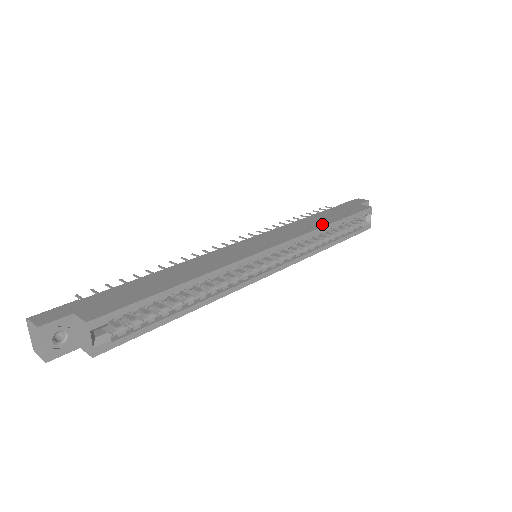
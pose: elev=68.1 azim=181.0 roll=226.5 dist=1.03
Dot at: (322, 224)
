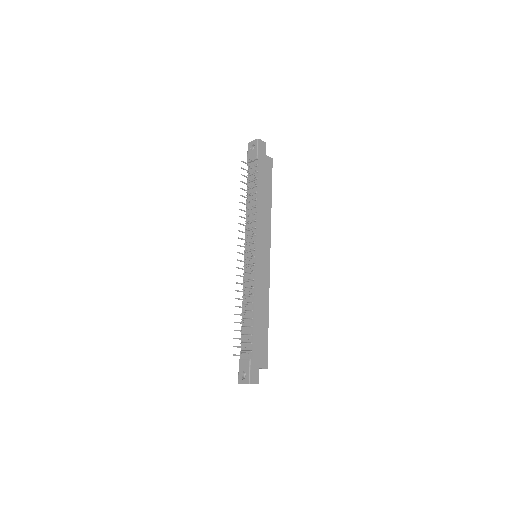
Dot at: (270, 208)
